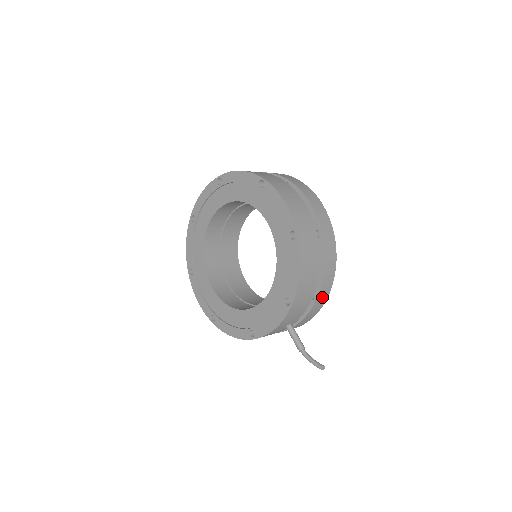
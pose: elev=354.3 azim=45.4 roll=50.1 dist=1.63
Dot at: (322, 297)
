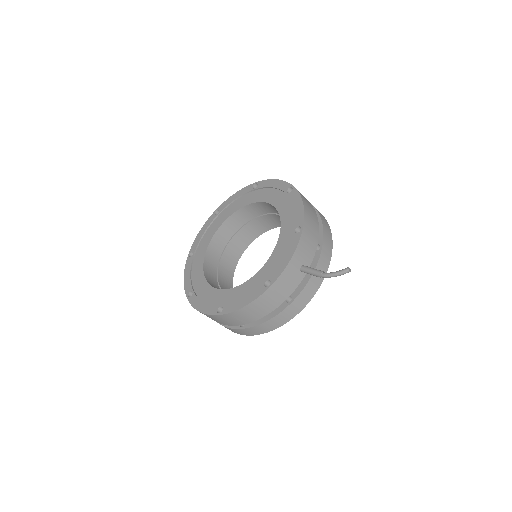
Dot at: (327, 249)
